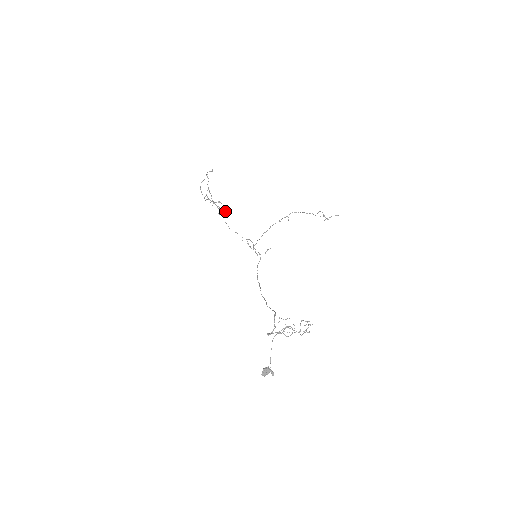
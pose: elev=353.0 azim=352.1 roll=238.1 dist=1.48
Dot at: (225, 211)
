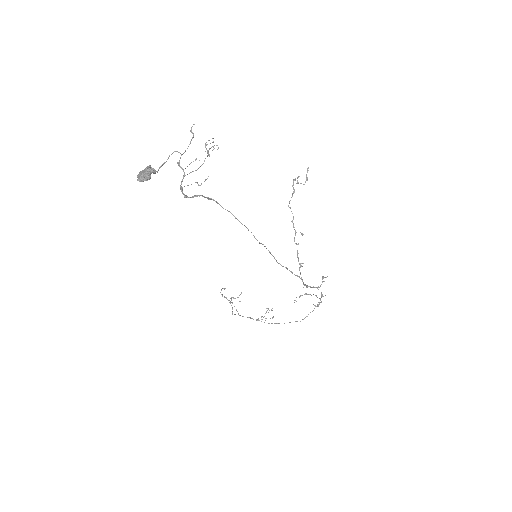
Dot at: occluded
